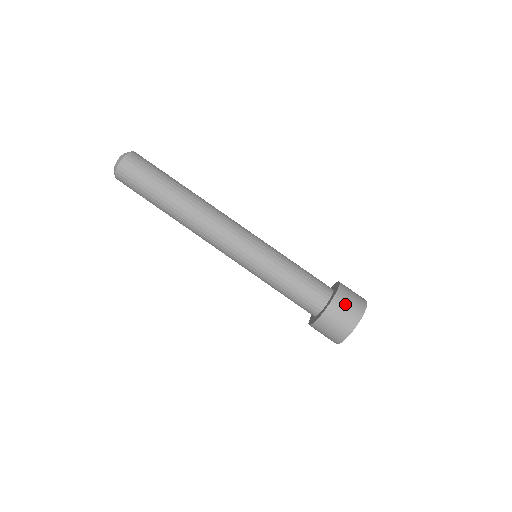
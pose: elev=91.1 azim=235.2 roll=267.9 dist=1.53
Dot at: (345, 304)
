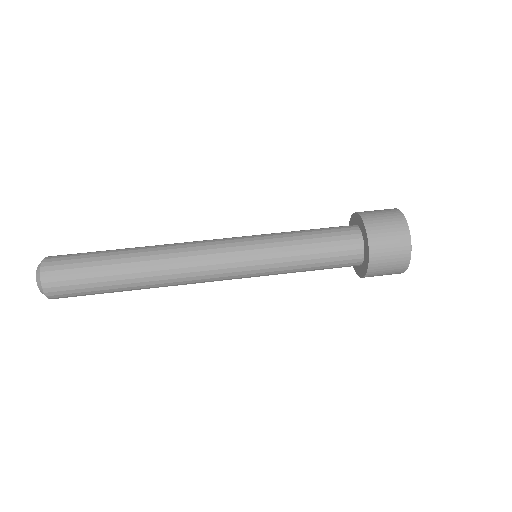
Dot at: (377, 215)
